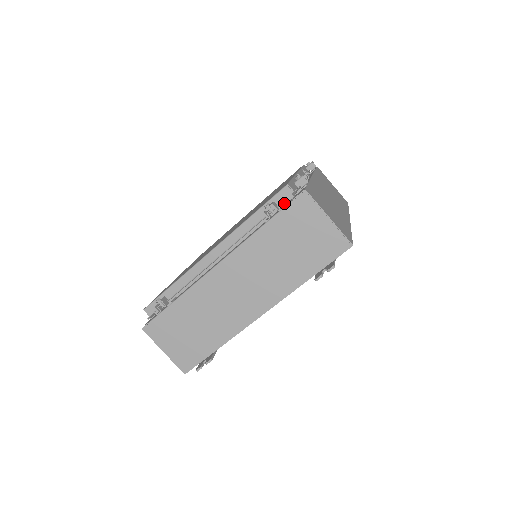
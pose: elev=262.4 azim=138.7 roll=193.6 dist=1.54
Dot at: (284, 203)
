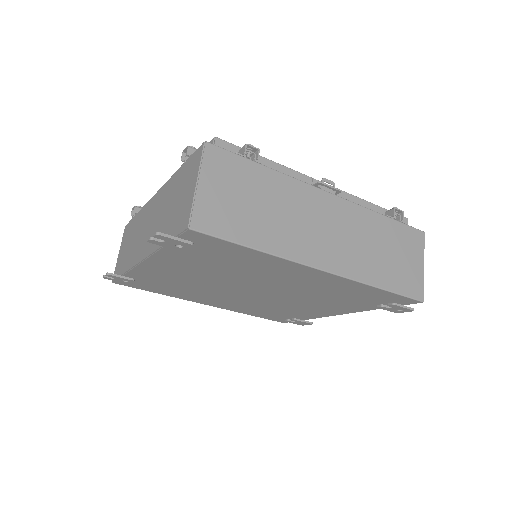
Dot at: occluded
